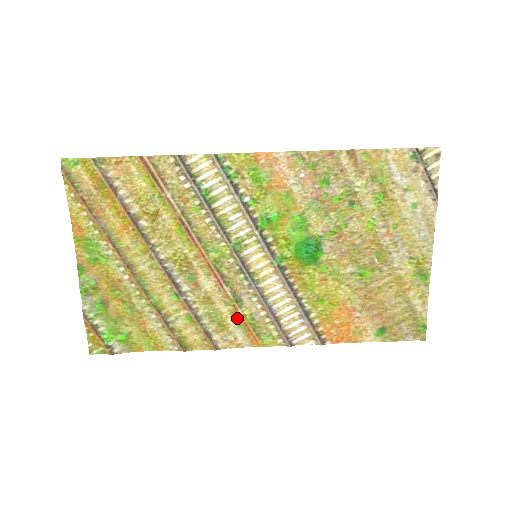
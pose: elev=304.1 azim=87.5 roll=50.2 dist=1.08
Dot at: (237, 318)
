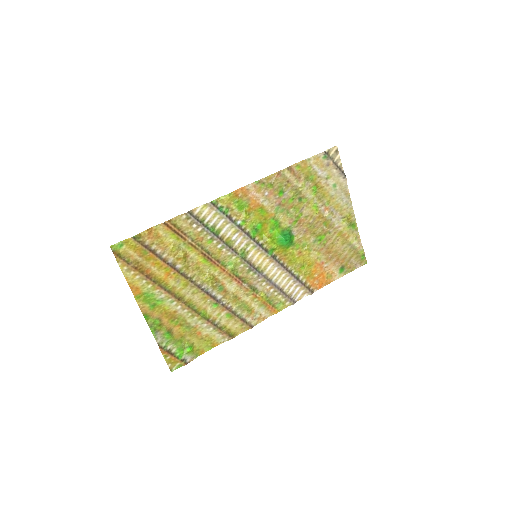
Dot at: (257, 301)
